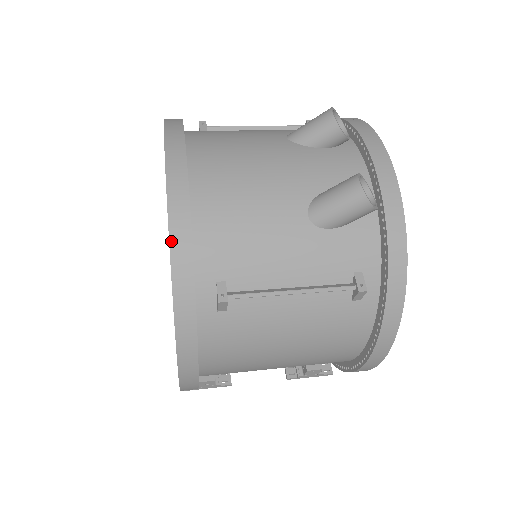
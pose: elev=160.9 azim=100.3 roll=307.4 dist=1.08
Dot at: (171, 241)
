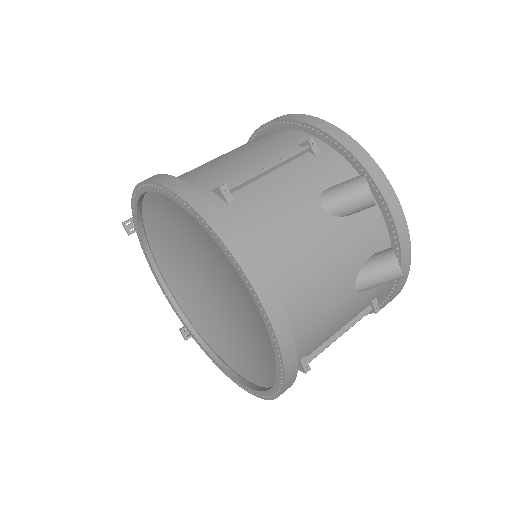
Dot at: (286, 371)
